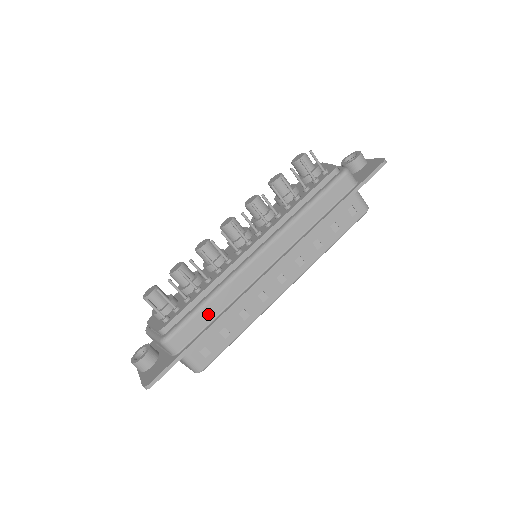
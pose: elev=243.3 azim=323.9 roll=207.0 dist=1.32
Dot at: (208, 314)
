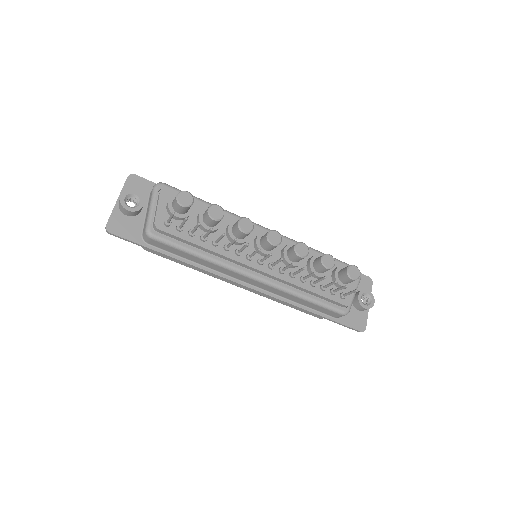
Dot at: (186, 256)
